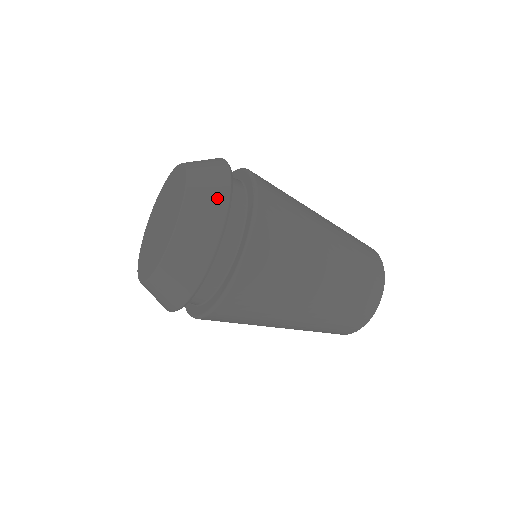
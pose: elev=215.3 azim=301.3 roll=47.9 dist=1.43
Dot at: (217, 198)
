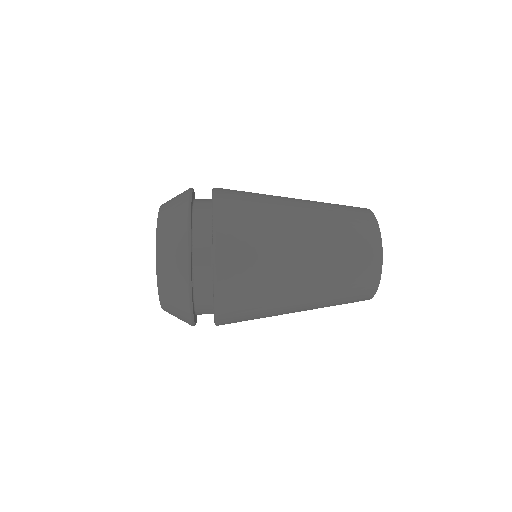
Dot at: (179, 254)
